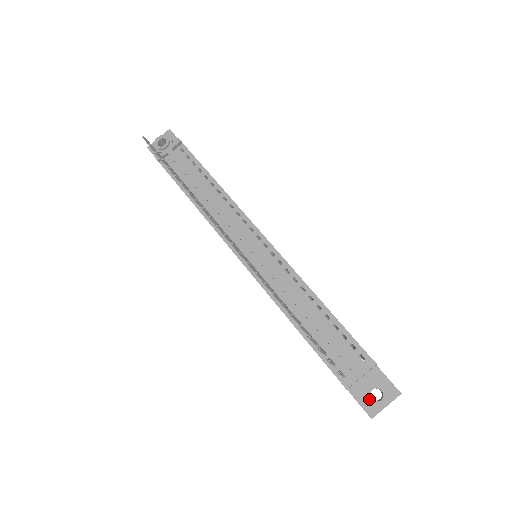
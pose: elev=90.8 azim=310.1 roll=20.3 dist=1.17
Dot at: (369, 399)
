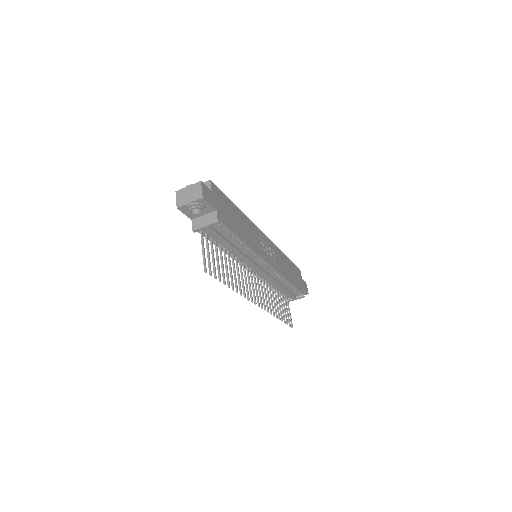
Dot at: occluded
